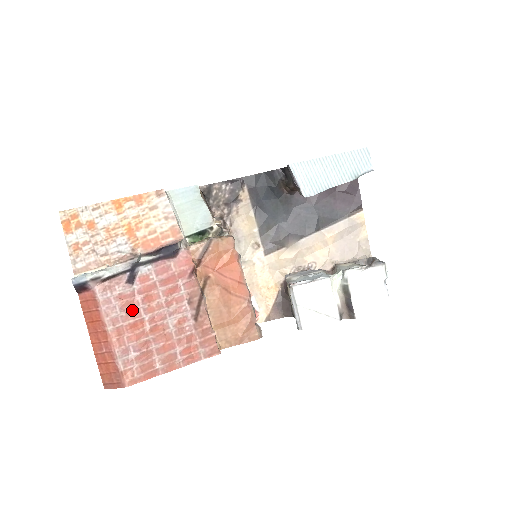
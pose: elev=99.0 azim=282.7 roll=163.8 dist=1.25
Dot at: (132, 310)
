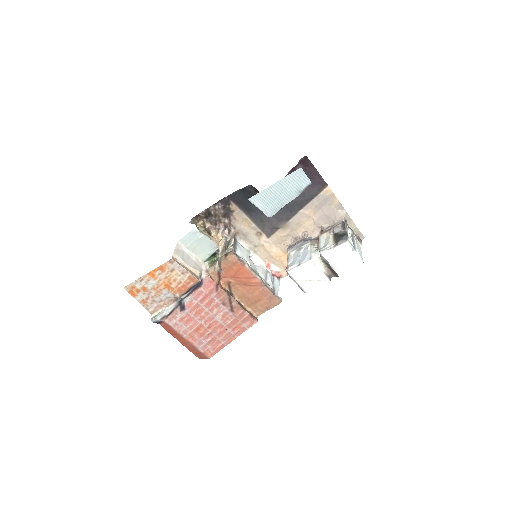
Dot at: (192, 323)
